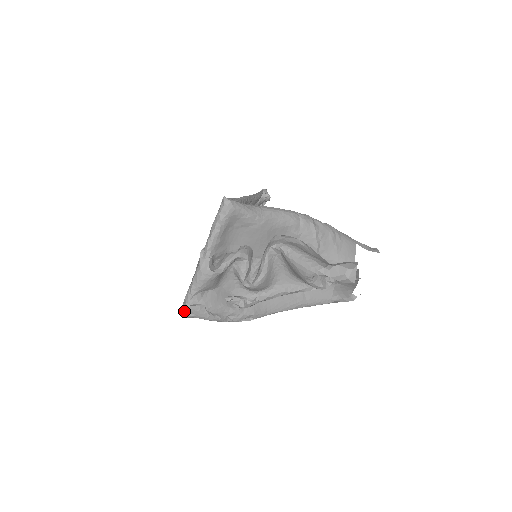
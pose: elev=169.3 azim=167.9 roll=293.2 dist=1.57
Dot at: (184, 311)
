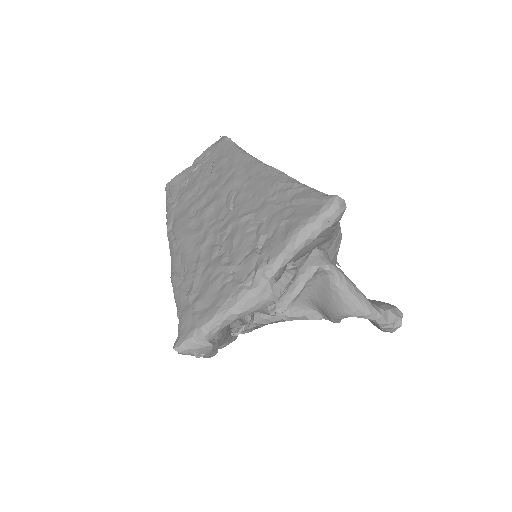
Dot at: (191, 348)
